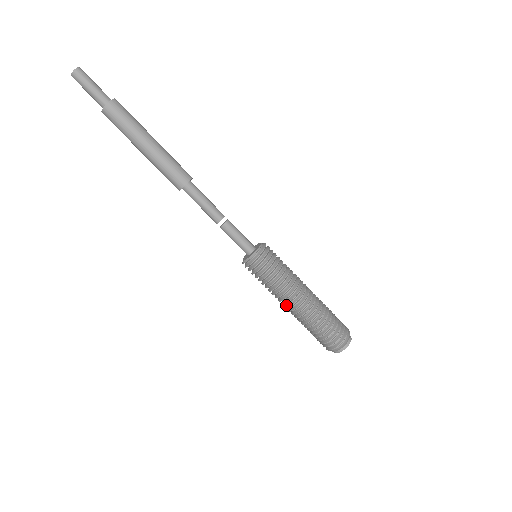
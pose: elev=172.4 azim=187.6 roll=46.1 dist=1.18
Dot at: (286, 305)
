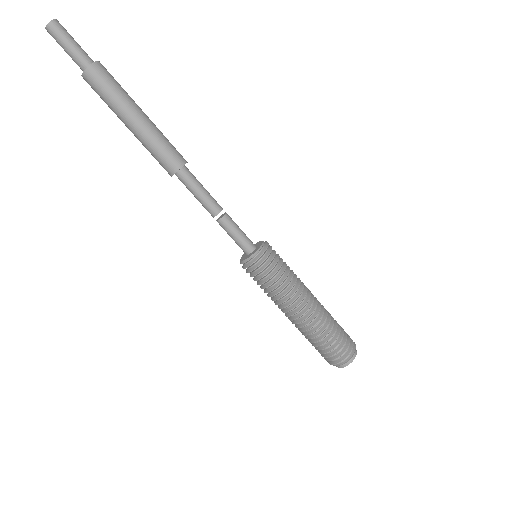
Dot at: (287, 313)
